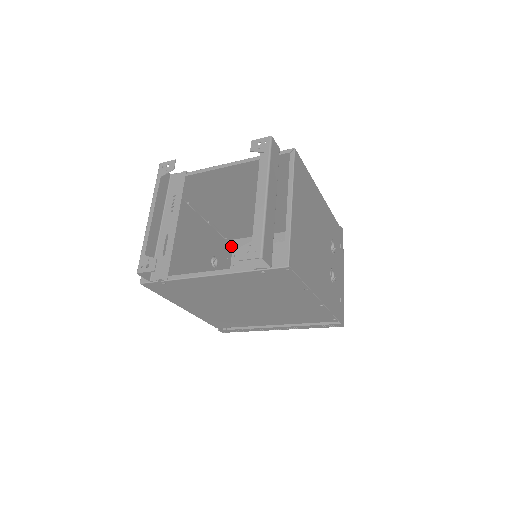
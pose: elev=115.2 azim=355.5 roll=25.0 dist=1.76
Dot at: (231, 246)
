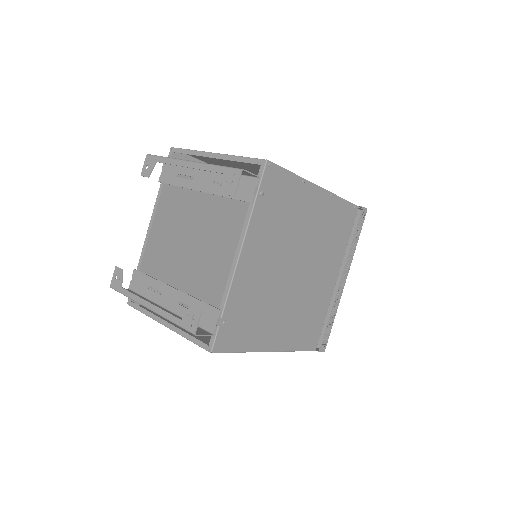
Dot at: occluded
